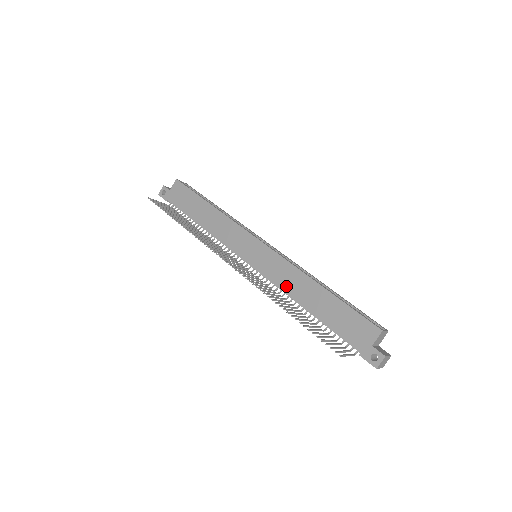
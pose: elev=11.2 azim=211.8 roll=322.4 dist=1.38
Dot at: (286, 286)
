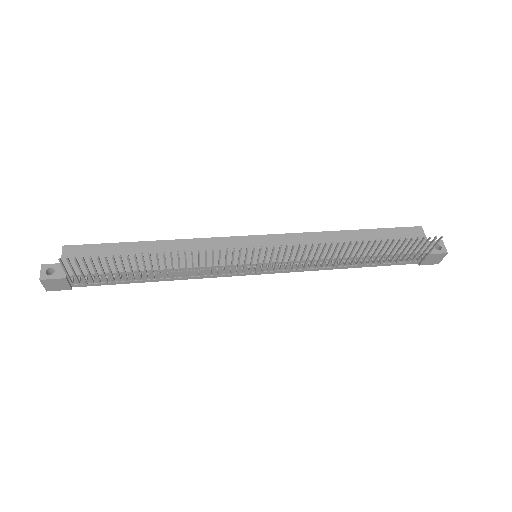
Dot at: (319, 252)
